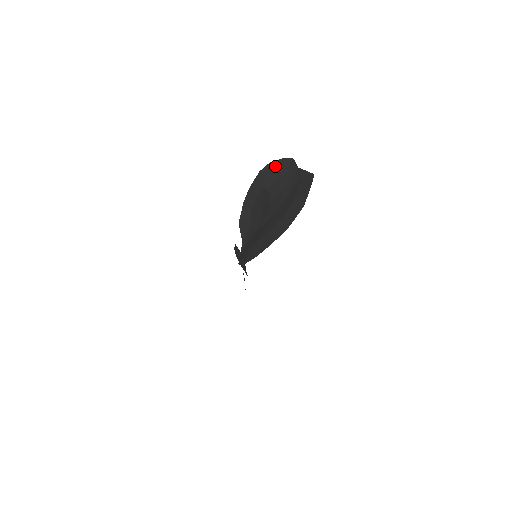
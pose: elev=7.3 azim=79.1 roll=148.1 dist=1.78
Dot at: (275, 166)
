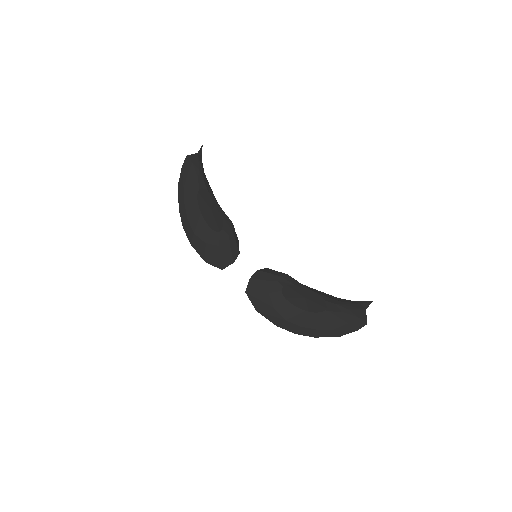
Dot at: (354, 302)
